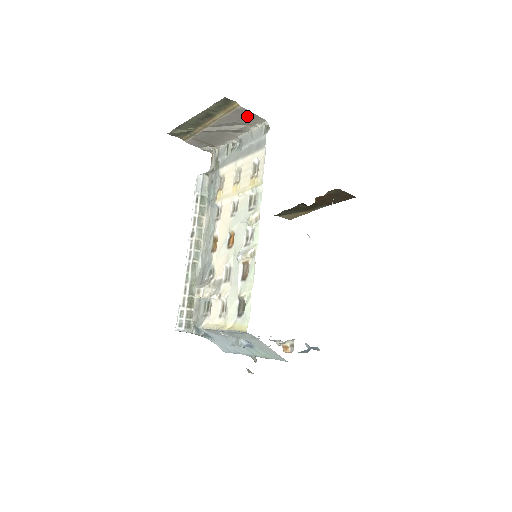
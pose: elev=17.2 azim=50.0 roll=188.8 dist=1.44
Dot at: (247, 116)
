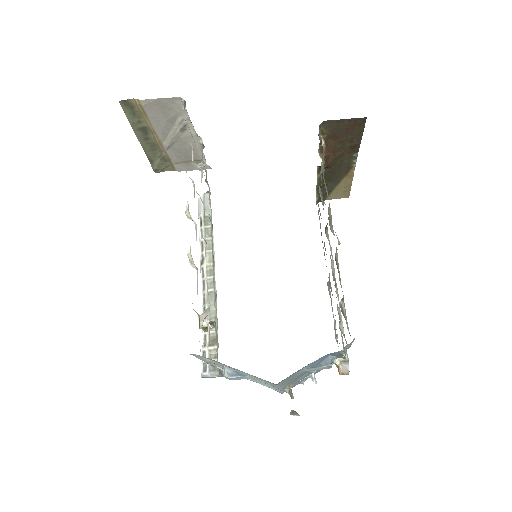
Dot at: (162, 106)
